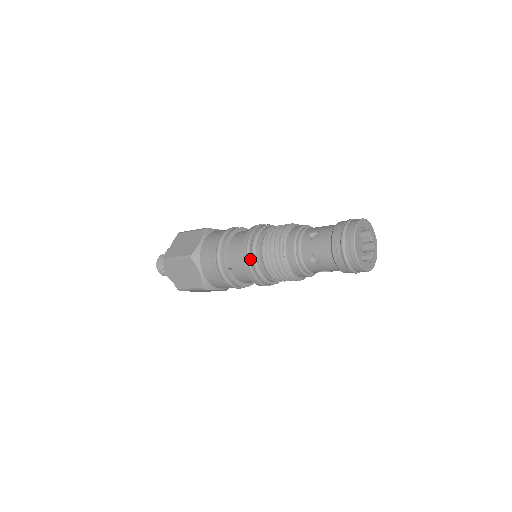
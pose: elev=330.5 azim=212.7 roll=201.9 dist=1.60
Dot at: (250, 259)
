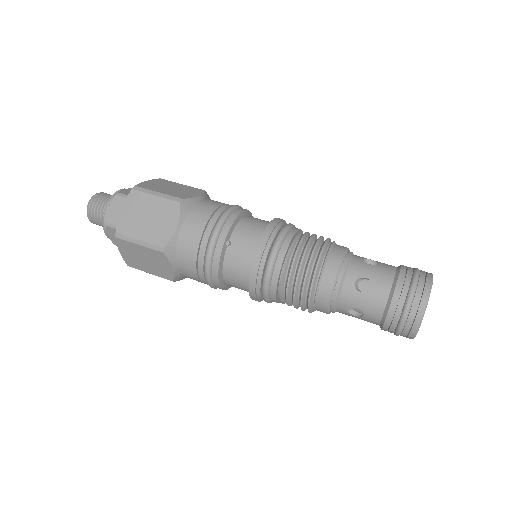
Dot at: (271, 243)
